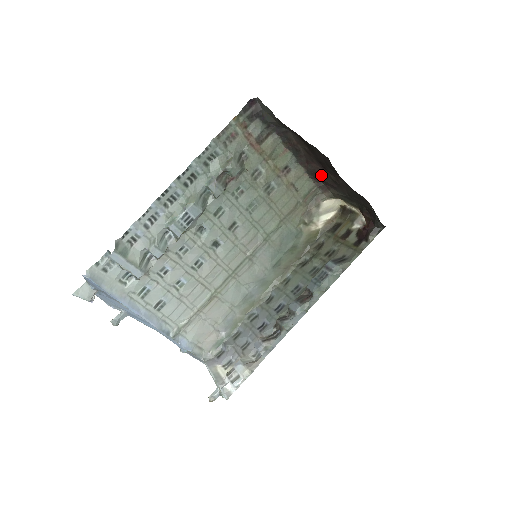
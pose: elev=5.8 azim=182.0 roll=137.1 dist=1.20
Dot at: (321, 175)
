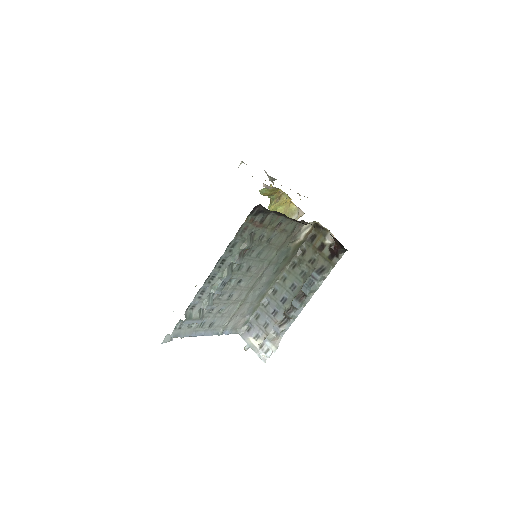
Dot at: occluded
